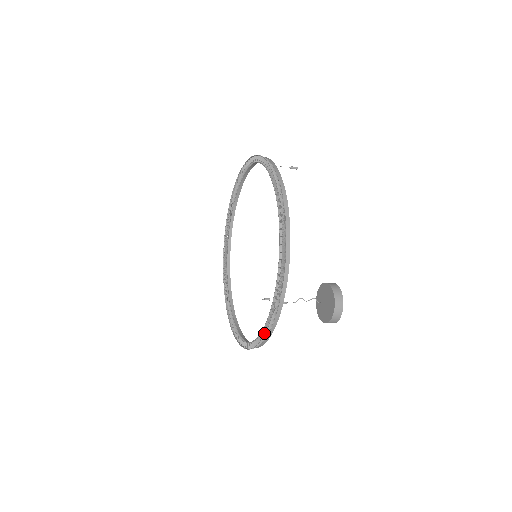
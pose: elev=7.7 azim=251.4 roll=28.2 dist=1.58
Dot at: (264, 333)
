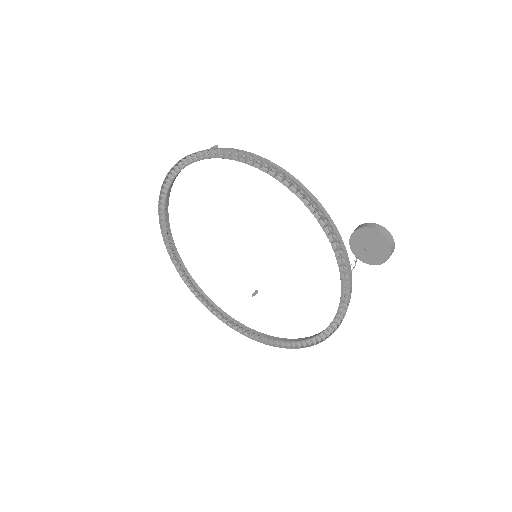
Dot at: (339, 316)
